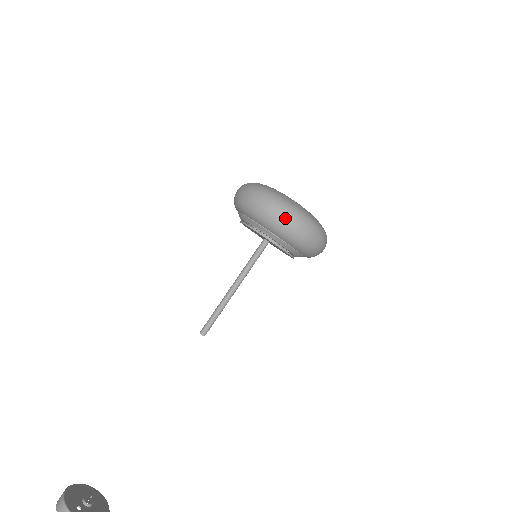
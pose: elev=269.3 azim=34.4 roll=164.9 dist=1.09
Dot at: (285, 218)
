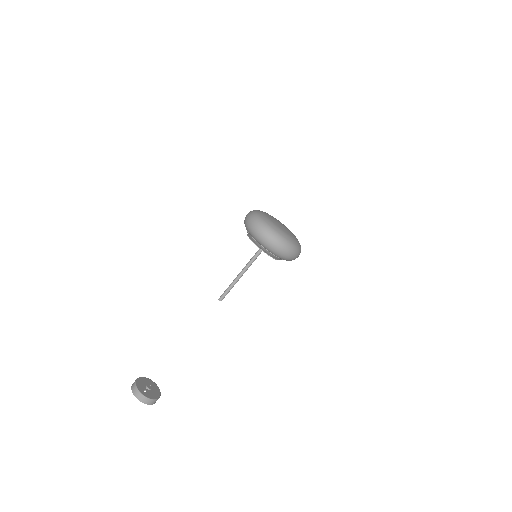
Dot at: (277, 245)
